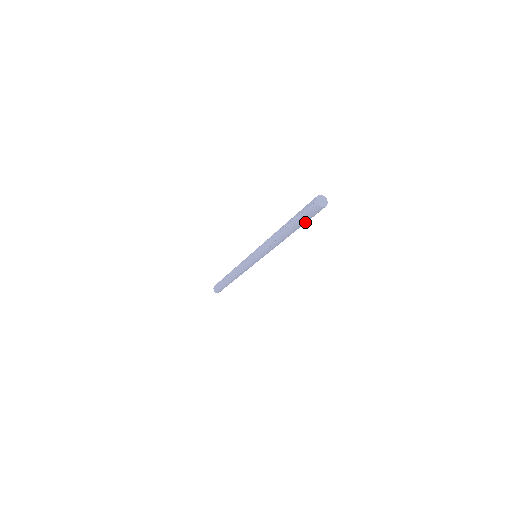
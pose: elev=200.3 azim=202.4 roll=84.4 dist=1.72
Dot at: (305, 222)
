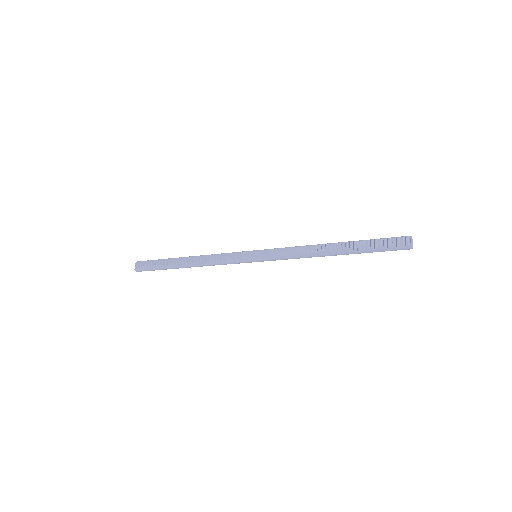
Dot at: (372, 252)
